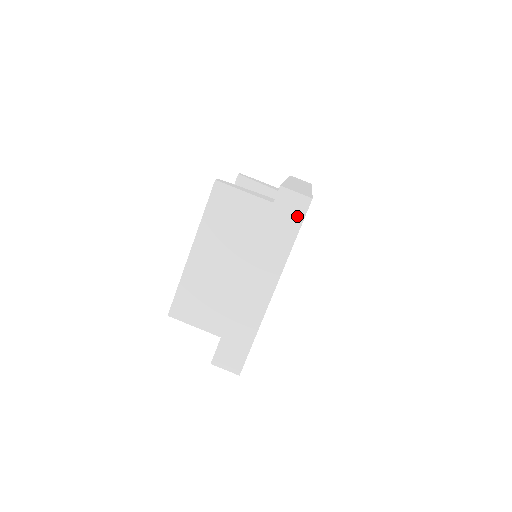
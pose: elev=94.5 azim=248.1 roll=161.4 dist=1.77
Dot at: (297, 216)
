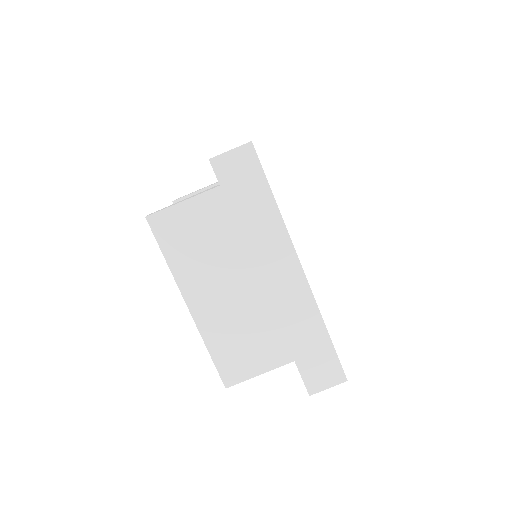
Dot at: (253, 173)
